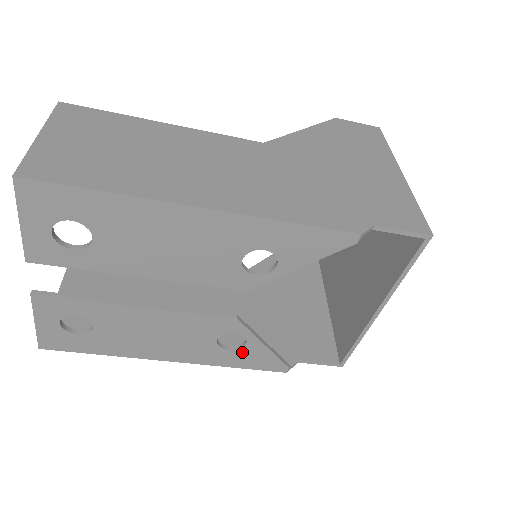
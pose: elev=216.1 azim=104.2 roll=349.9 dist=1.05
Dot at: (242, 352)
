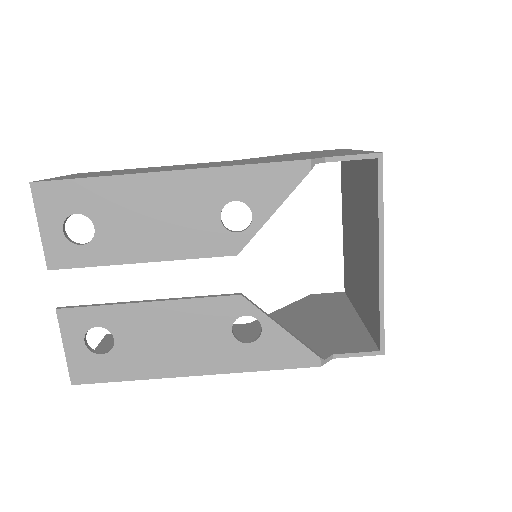
Dot at: (262, 344)
